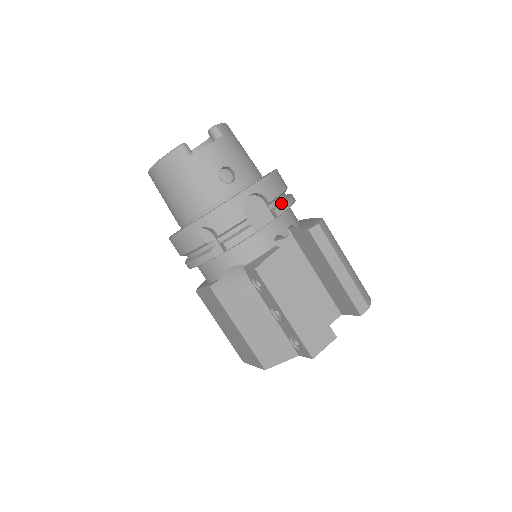
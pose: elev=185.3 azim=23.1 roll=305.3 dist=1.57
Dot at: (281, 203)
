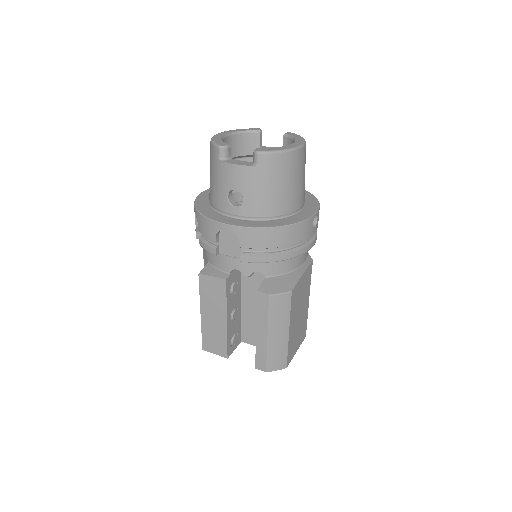
Dot at: (256, 254)
